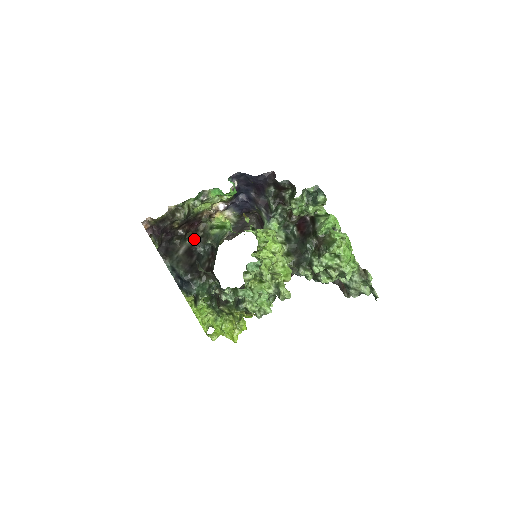
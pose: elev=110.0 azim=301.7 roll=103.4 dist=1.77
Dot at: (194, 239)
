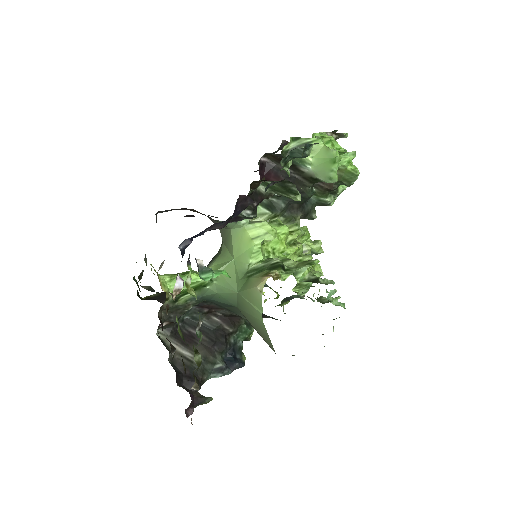
Dot at: (161, 326)
